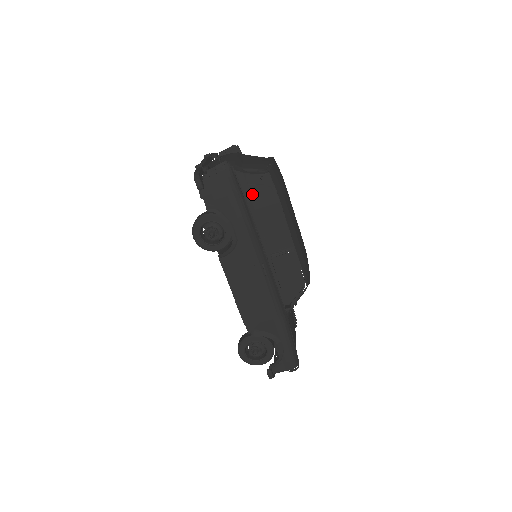
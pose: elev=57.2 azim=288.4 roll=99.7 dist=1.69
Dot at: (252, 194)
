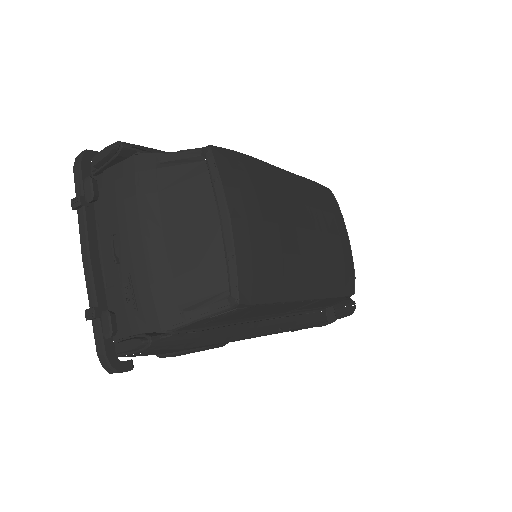
Dot at: (222, 320)
